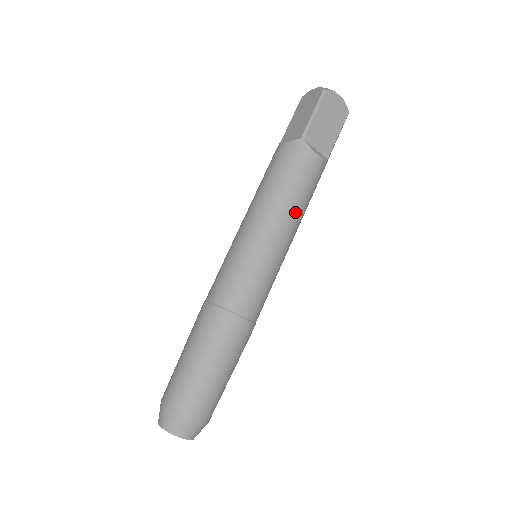
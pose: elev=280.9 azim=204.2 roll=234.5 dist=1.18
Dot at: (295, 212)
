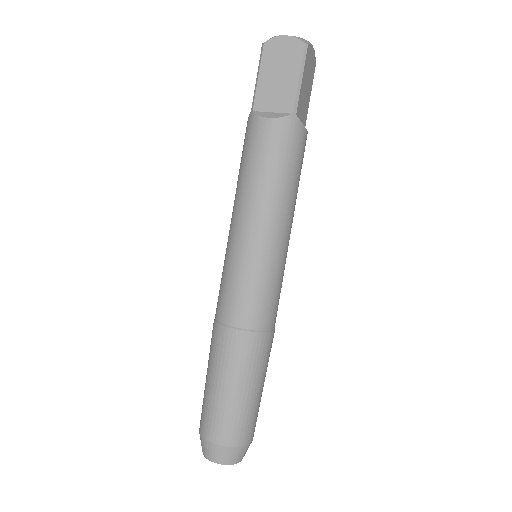
Dot at: (261, 194)
